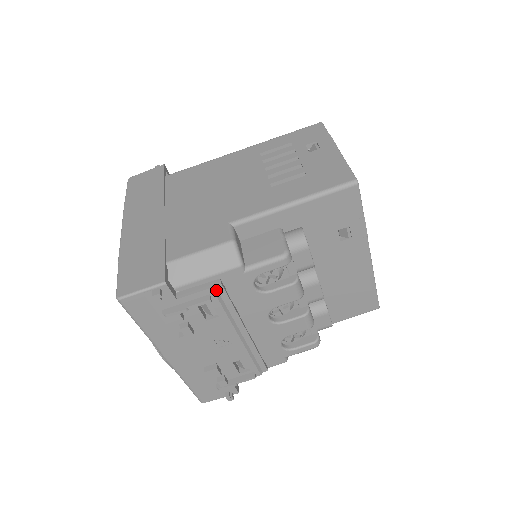
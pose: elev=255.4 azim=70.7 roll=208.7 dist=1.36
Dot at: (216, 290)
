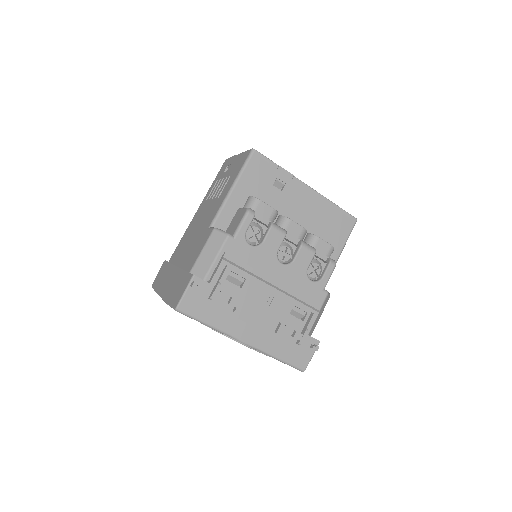
Dot at: (227, 260)
